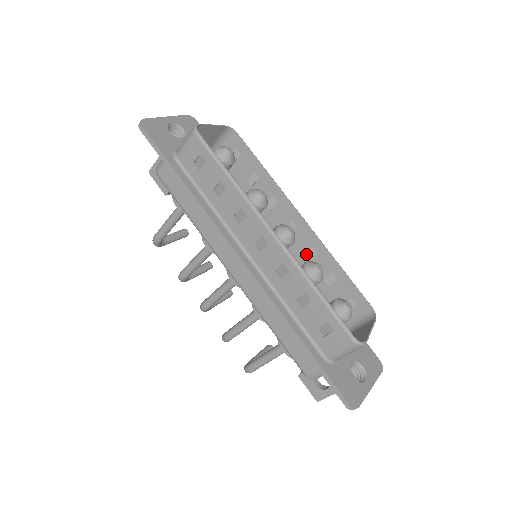
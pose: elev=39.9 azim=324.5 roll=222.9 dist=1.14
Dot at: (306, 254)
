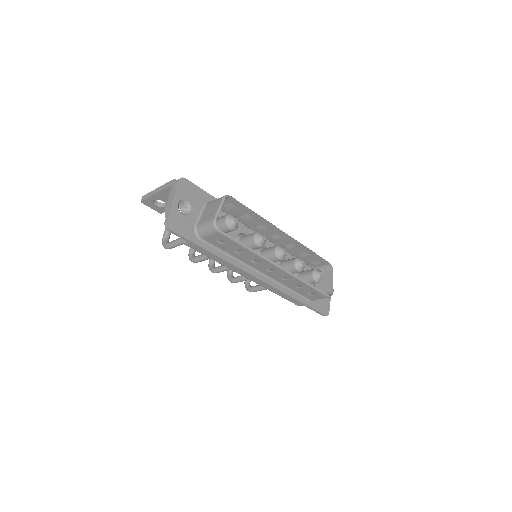
Dot at: (288, 247)
